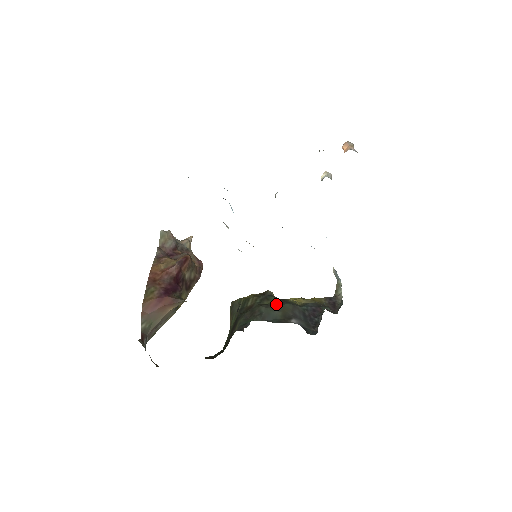
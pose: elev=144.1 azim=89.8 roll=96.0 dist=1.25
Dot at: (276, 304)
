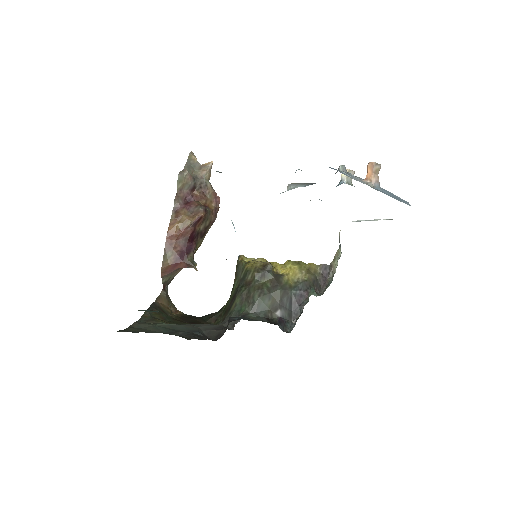
Dot at: (270, 287)
